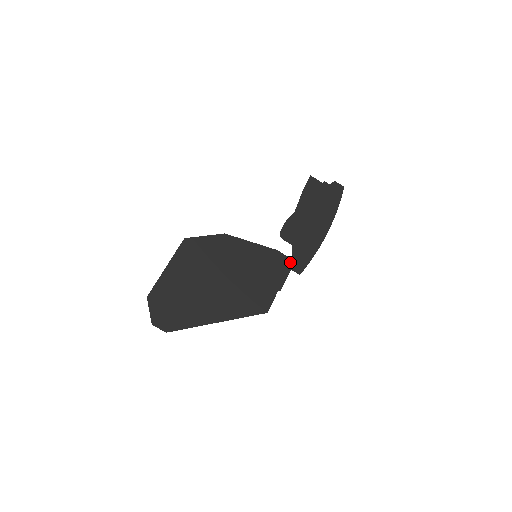
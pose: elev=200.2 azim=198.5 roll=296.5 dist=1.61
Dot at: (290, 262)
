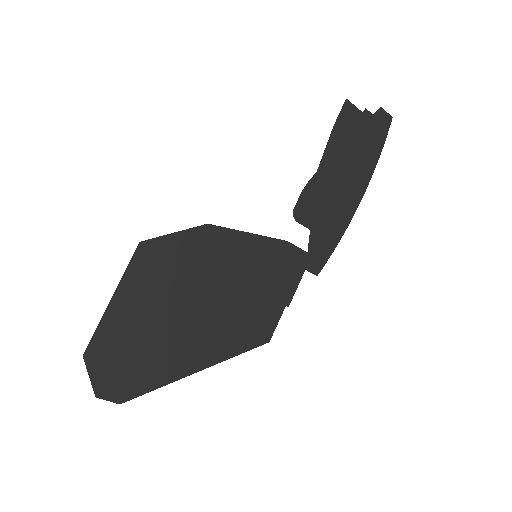
Dot at: (305, 258)
